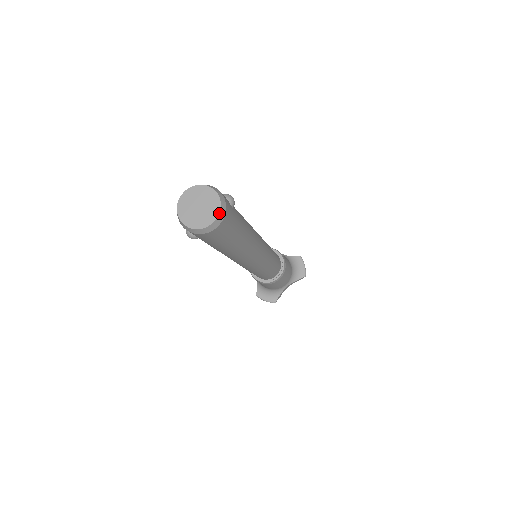
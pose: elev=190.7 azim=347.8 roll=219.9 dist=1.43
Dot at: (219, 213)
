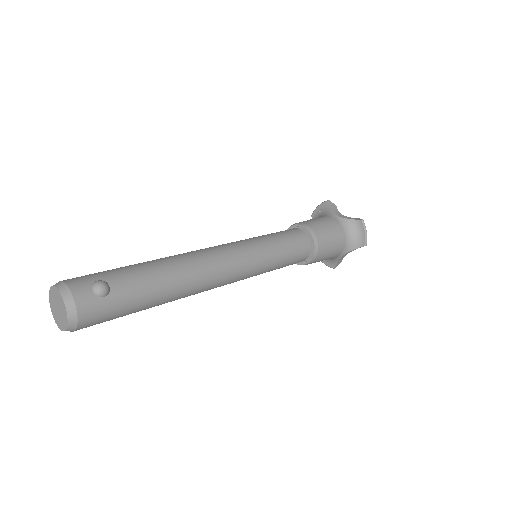
Dot at: (68, 322)
